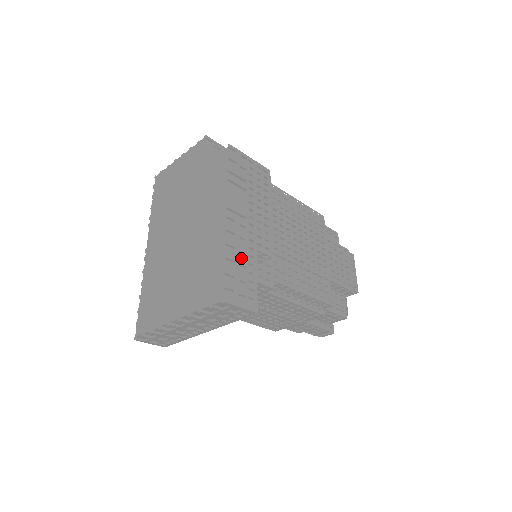
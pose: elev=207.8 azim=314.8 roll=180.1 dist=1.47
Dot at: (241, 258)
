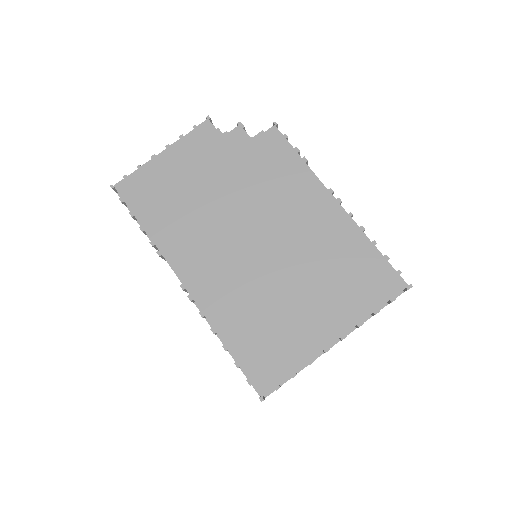
Dot at: occluded
